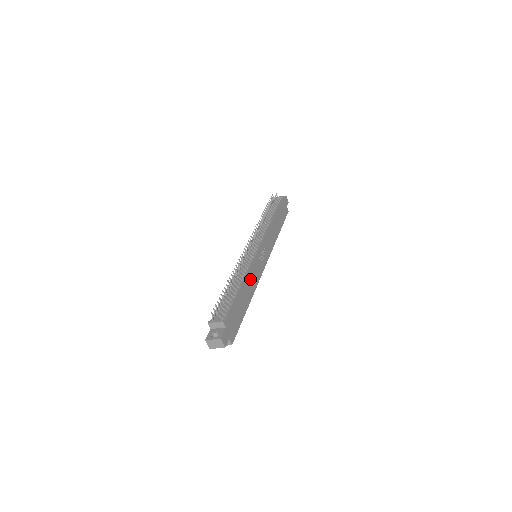
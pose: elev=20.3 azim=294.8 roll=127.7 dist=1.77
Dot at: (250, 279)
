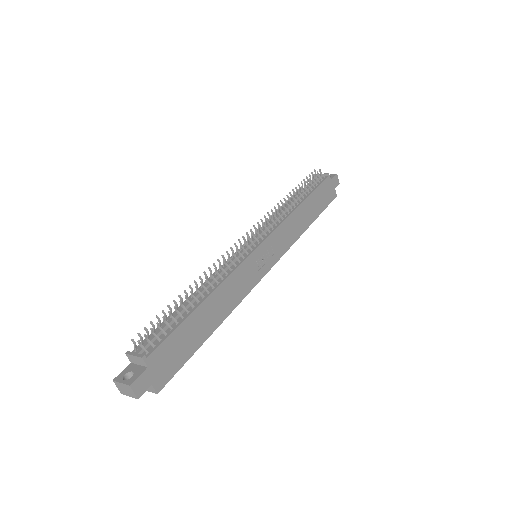
Dot at: (227, 291)
